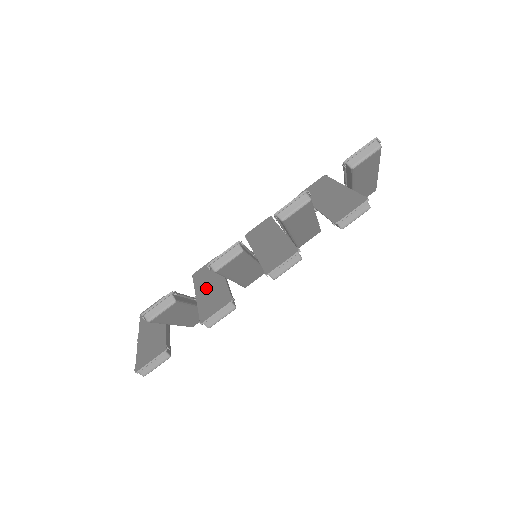
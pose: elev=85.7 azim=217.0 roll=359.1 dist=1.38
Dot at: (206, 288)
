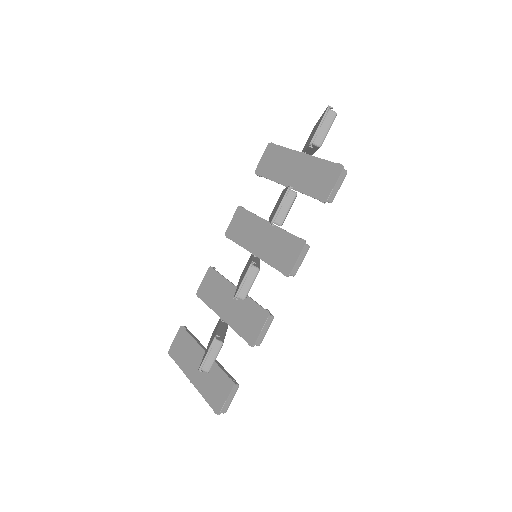
Dot at: (227, 307)
